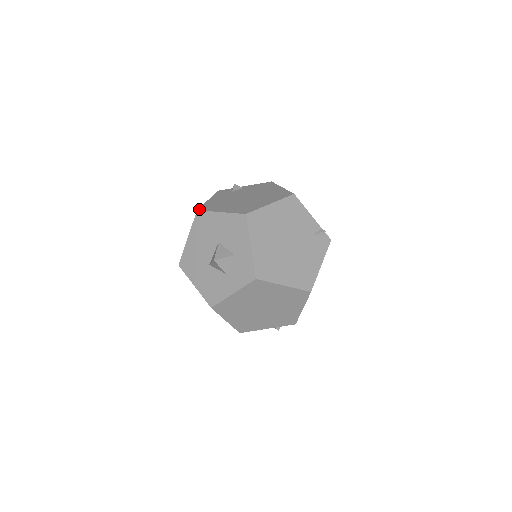
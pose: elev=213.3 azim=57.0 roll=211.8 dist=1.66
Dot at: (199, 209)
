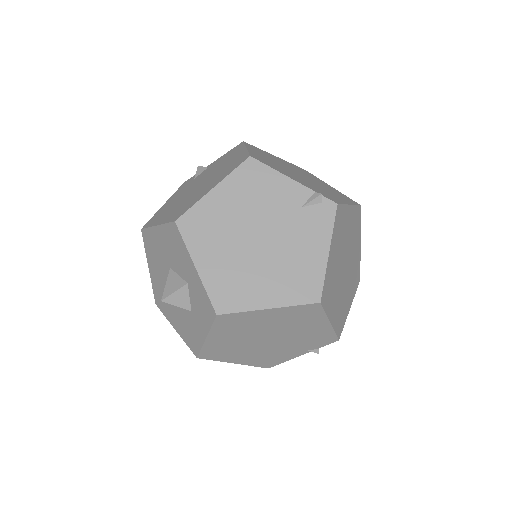
Dot at: (143, 226)
